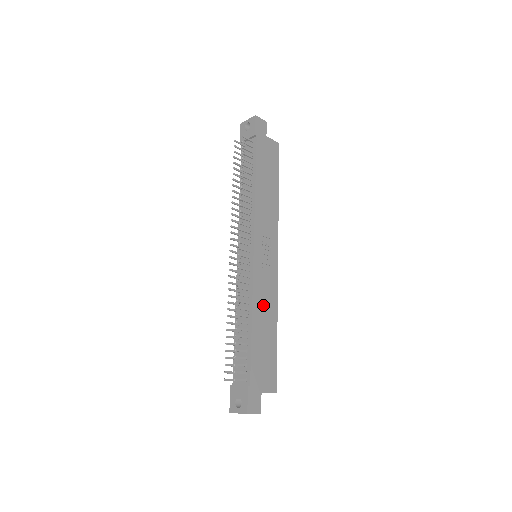
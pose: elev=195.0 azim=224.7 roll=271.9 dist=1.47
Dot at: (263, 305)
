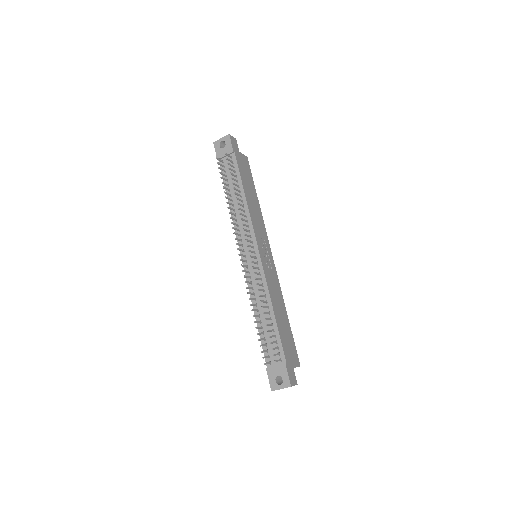
Dot at: (275, 296)
